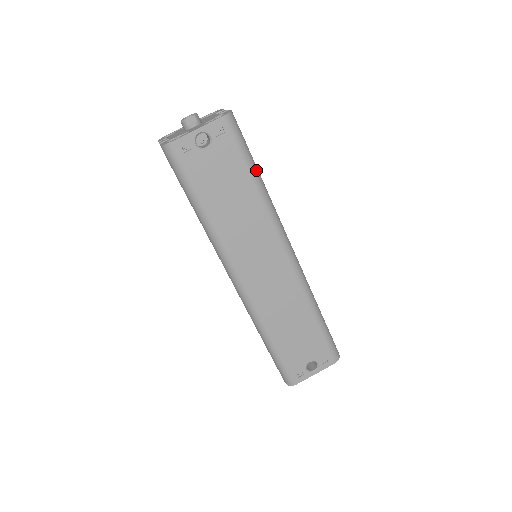
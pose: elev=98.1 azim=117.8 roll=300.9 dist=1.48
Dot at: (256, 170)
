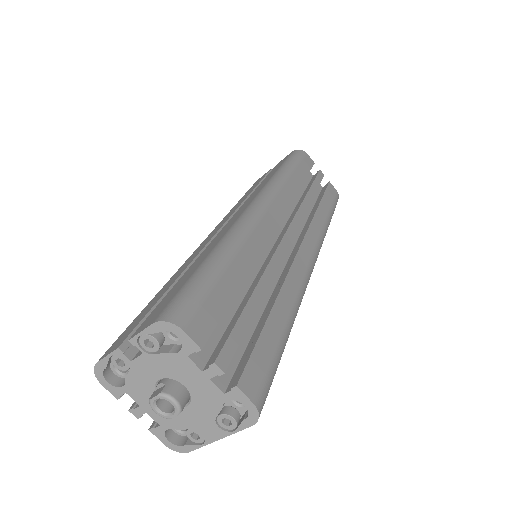
Dot at: (286, 341)
